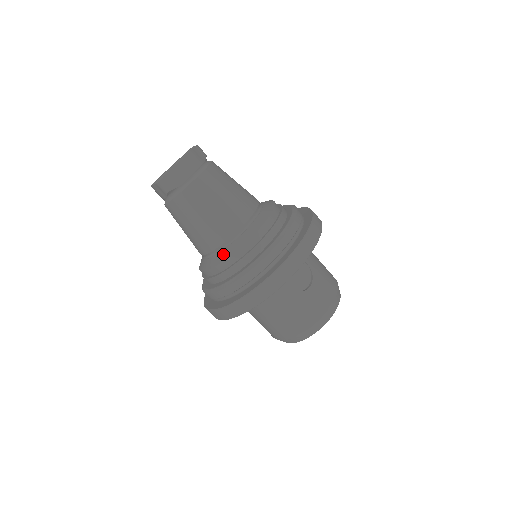
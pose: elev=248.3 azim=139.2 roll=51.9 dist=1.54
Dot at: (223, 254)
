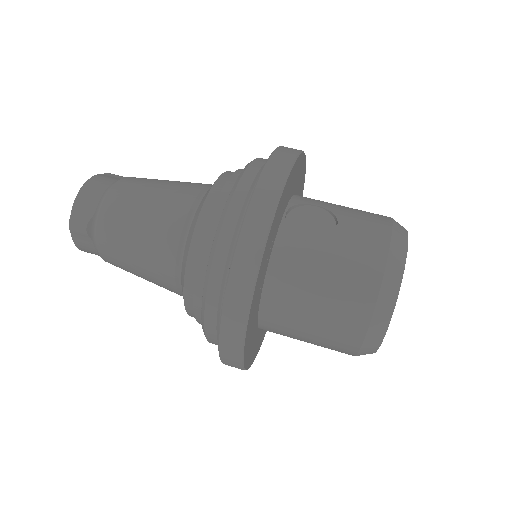
Dot at: (185, 254)
